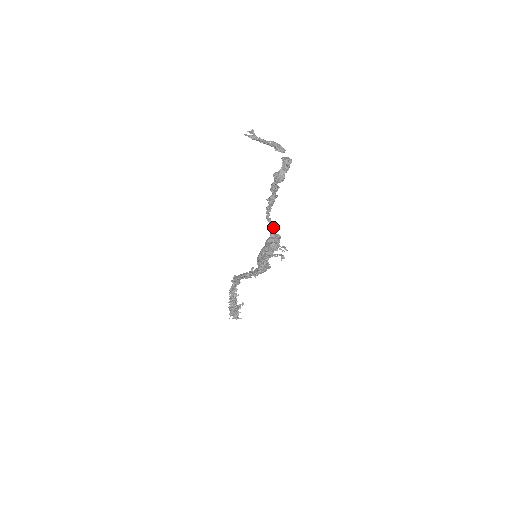
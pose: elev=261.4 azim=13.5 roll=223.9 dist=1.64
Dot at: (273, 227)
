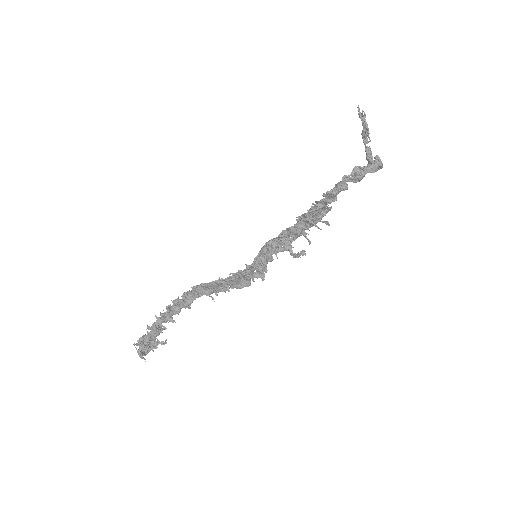
Dot at: occluded
